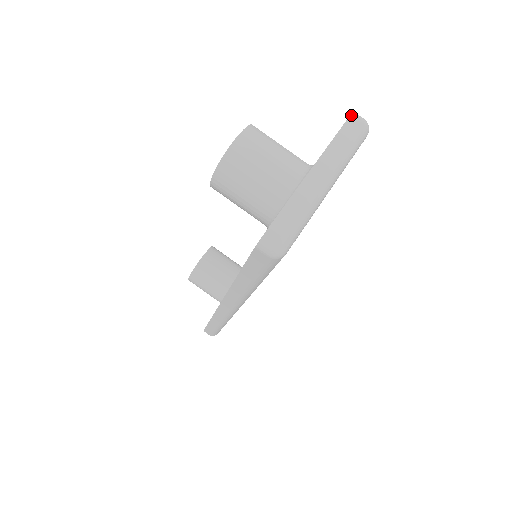
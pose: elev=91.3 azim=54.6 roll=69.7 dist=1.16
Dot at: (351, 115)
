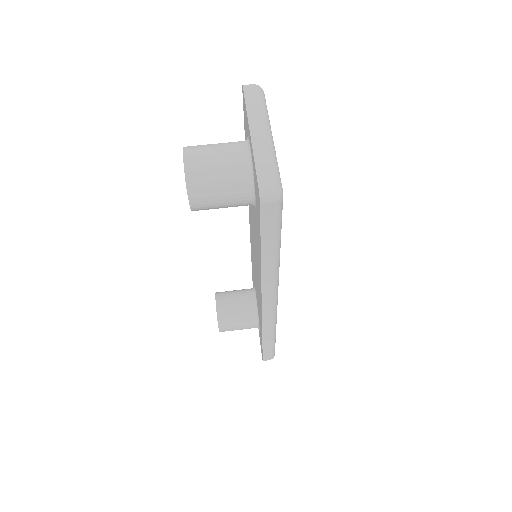
Dot at: (243, 87)
